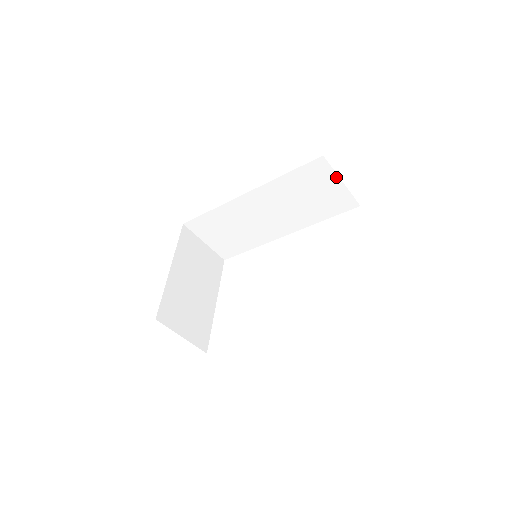
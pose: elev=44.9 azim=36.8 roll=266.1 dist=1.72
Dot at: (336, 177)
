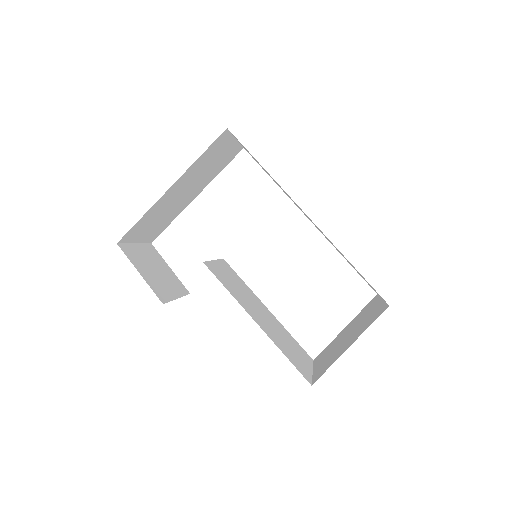
Dot at: occluded
